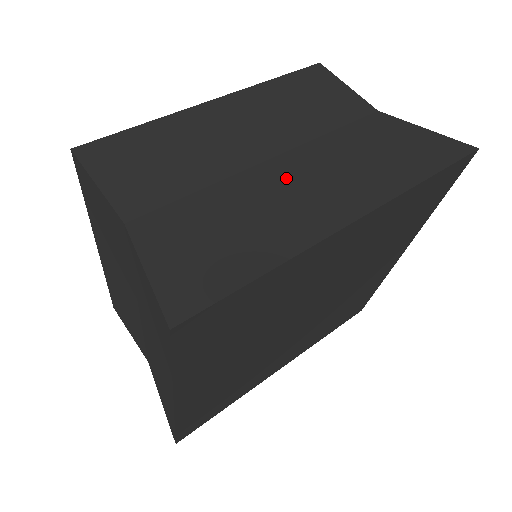
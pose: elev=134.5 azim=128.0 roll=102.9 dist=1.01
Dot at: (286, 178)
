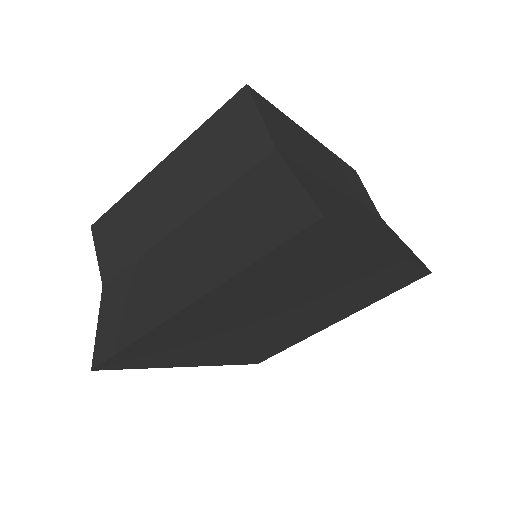
Dot at: (351, 205)
